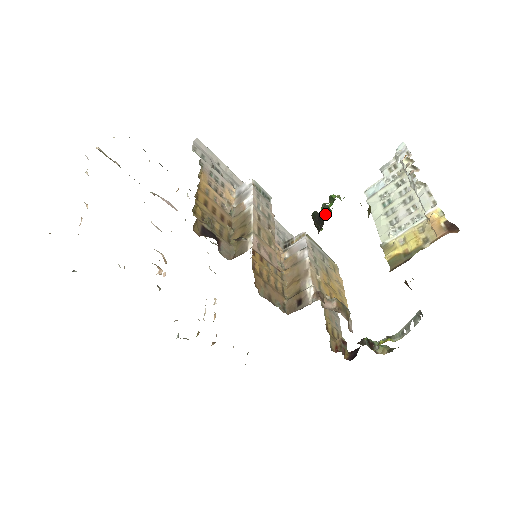
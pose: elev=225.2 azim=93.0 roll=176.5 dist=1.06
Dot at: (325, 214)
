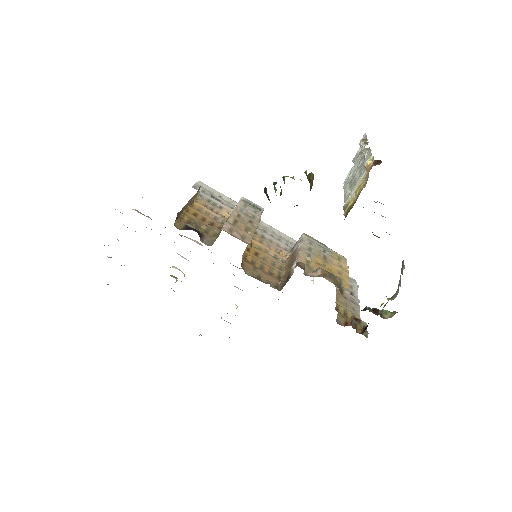
Dot at: occluded
